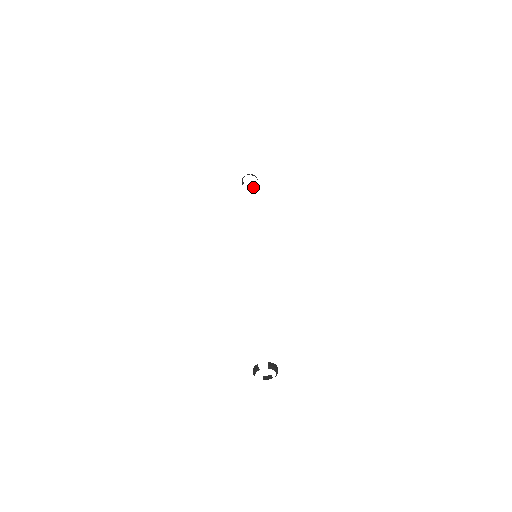
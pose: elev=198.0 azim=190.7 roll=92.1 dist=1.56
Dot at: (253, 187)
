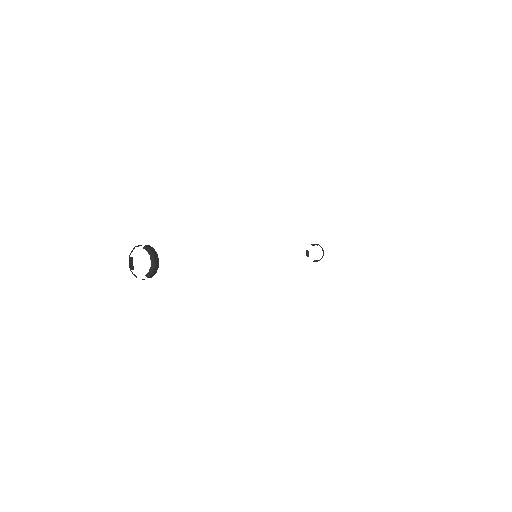
Dot at: (317, 261)
